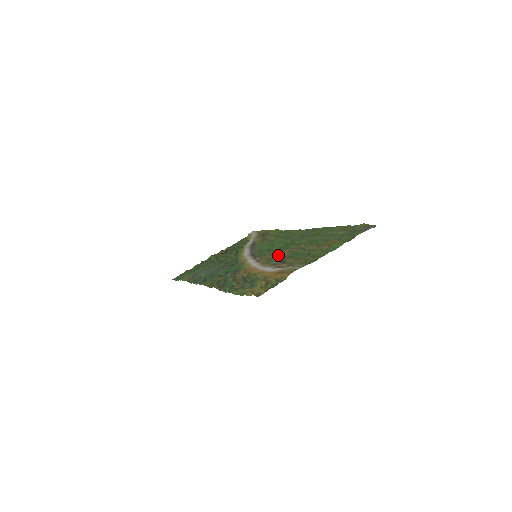
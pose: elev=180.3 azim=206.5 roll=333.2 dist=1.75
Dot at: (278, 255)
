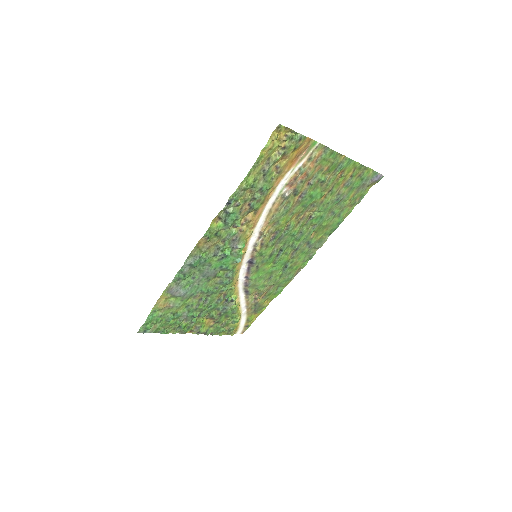
Dot at: (285, 225)
